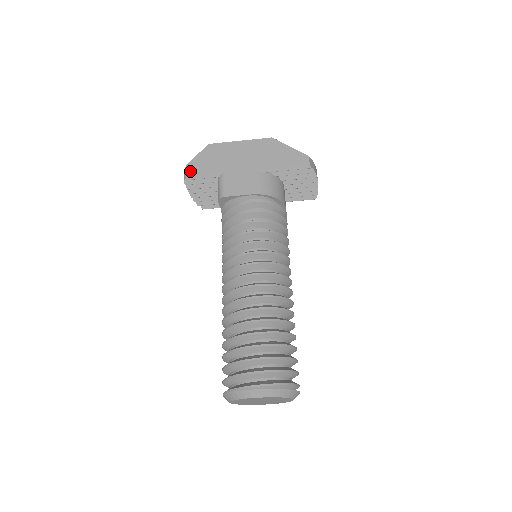
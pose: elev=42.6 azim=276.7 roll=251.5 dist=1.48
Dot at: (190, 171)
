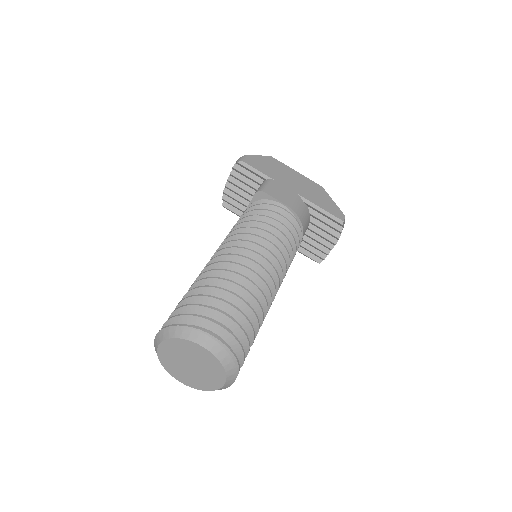
Dot at: (246, 159)
